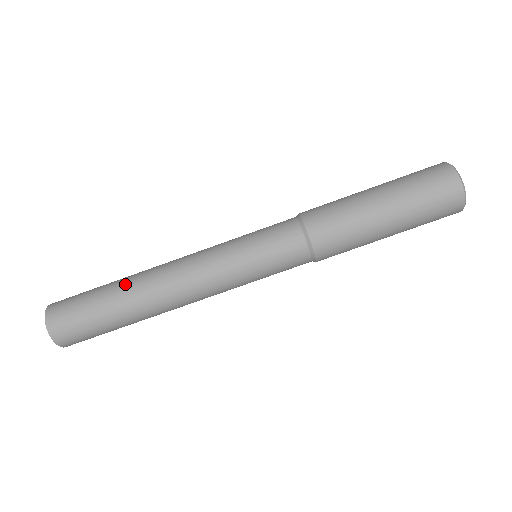
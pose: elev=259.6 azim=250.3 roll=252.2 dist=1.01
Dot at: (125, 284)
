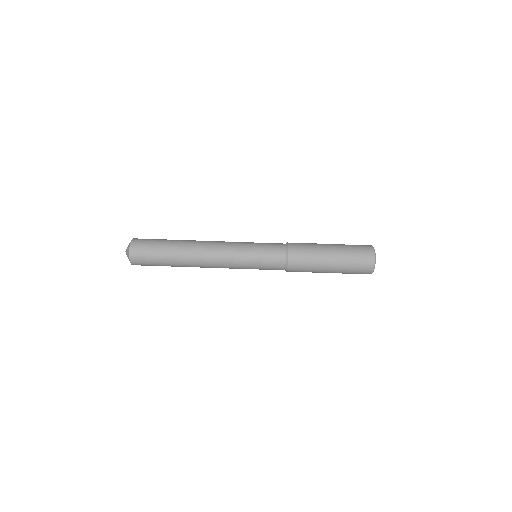
Dot at: (182, 240)
